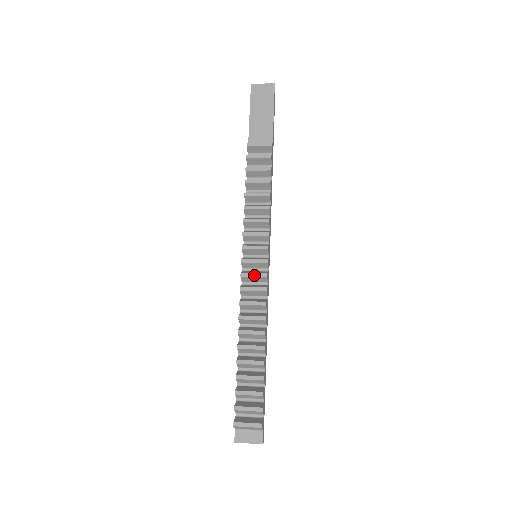
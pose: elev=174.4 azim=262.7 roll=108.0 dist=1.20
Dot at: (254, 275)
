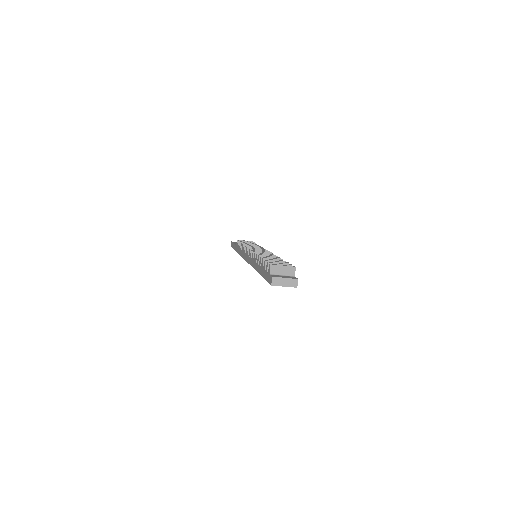
Dot at: (260, 250)
